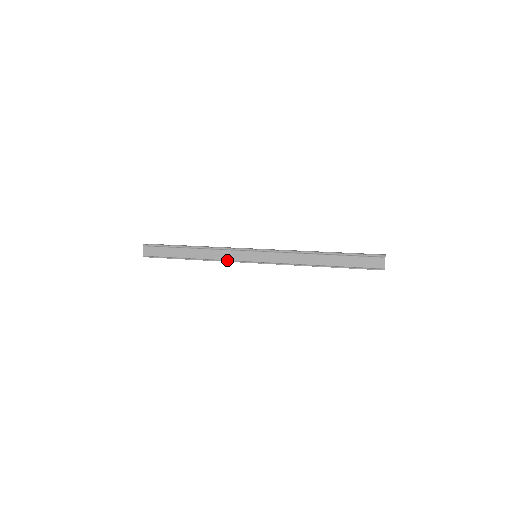
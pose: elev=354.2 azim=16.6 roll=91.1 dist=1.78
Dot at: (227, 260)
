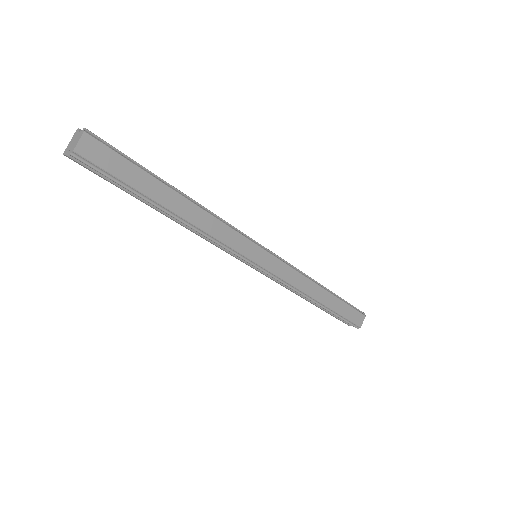
Dot at: (226, 245)
